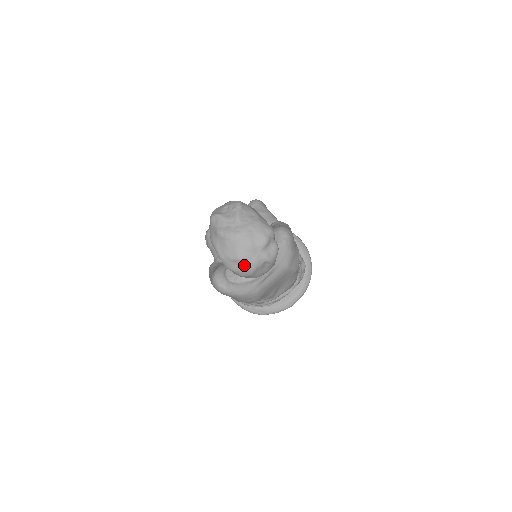
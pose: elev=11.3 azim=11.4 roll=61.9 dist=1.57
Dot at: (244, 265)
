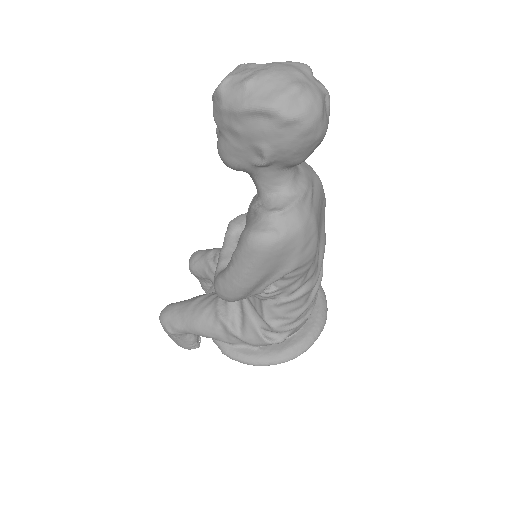
Dot at: (308, 96)
